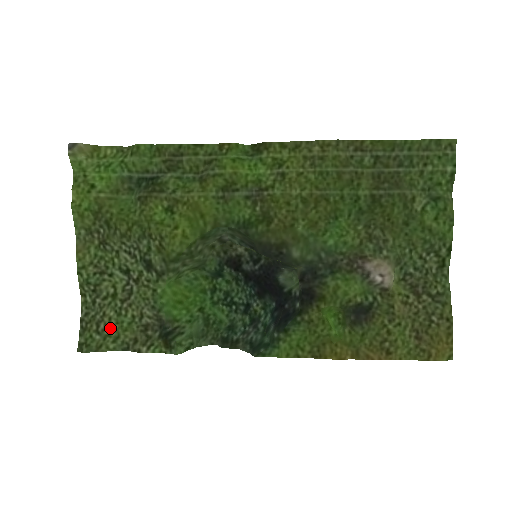
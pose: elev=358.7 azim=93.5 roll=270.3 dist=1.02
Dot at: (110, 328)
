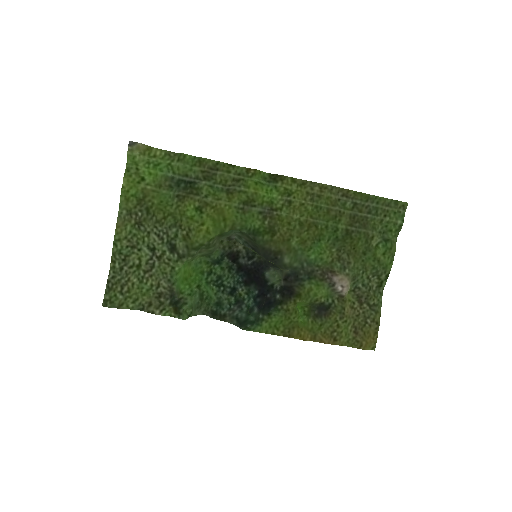
Dot at: (132, 291)
